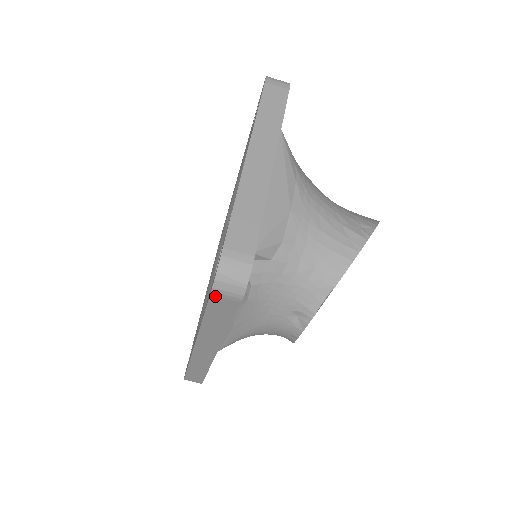
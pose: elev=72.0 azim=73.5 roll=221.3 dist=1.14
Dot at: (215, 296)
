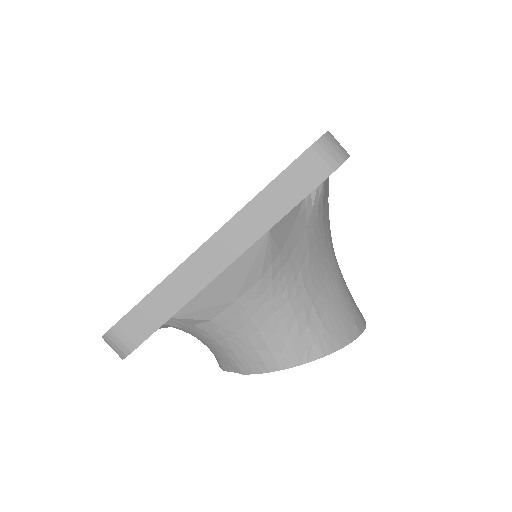
Dot at: occluded
